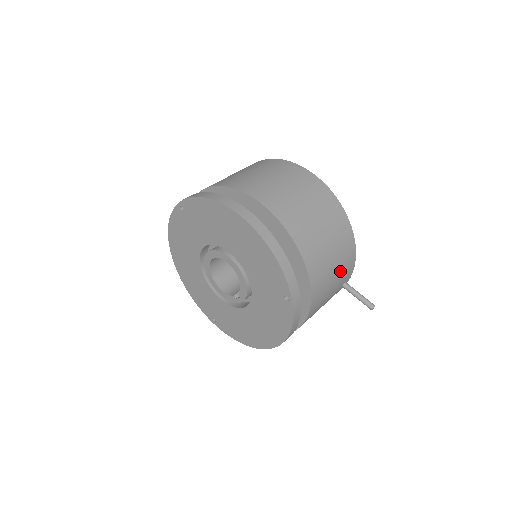
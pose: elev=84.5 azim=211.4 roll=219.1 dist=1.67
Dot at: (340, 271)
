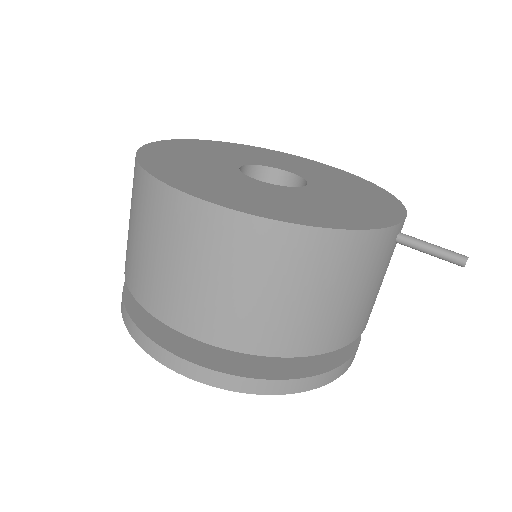
Dot at: (362, 277)
